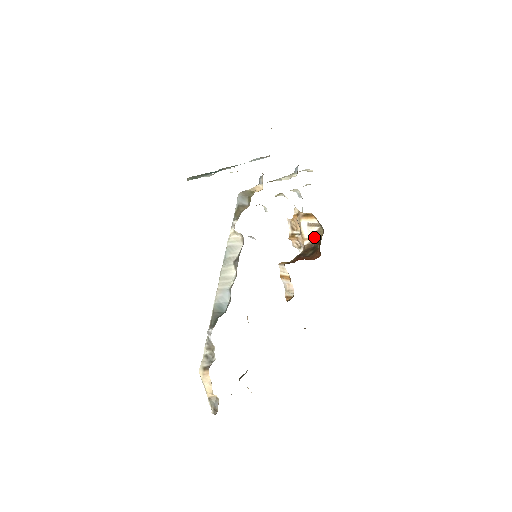
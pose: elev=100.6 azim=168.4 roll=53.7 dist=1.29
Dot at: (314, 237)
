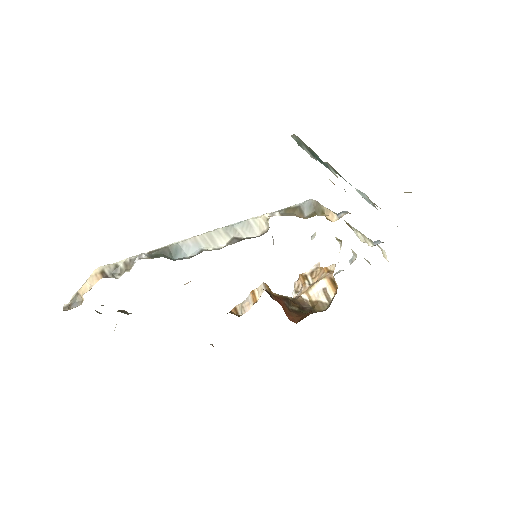
Dot at: (315, 302)
